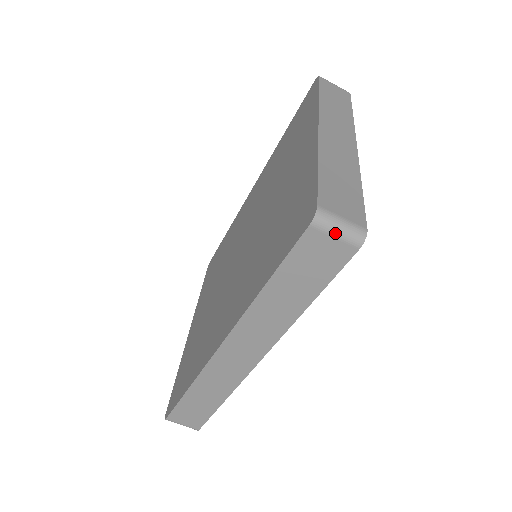
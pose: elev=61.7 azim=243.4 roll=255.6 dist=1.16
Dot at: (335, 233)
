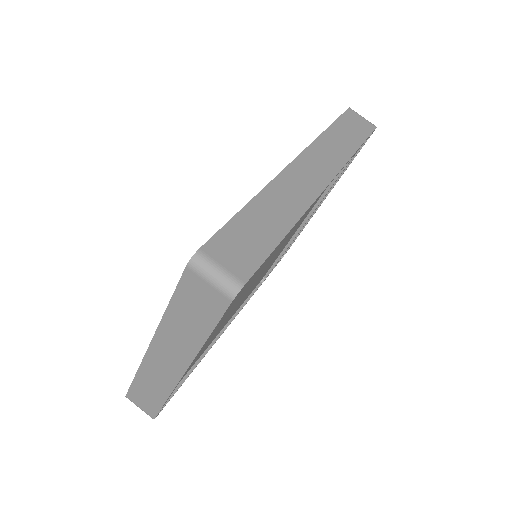
Dot at: occluded
